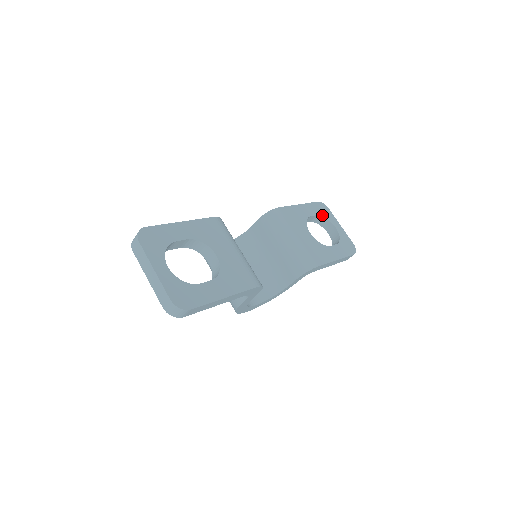
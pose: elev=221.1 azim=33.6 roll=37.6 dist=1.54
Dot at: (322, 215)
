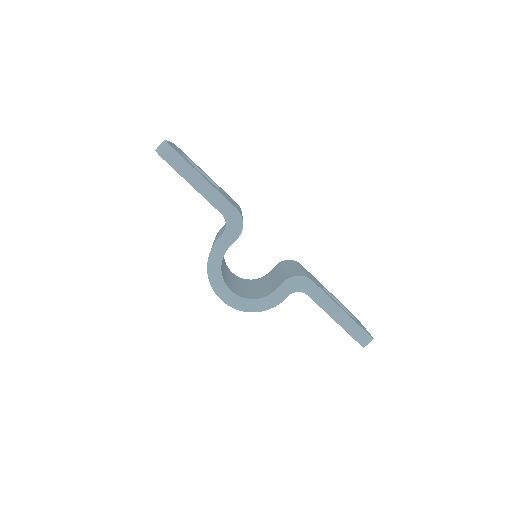
Dot at: (346, 309)
